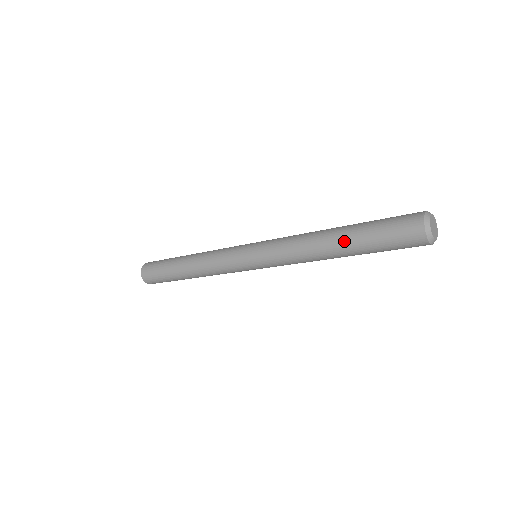
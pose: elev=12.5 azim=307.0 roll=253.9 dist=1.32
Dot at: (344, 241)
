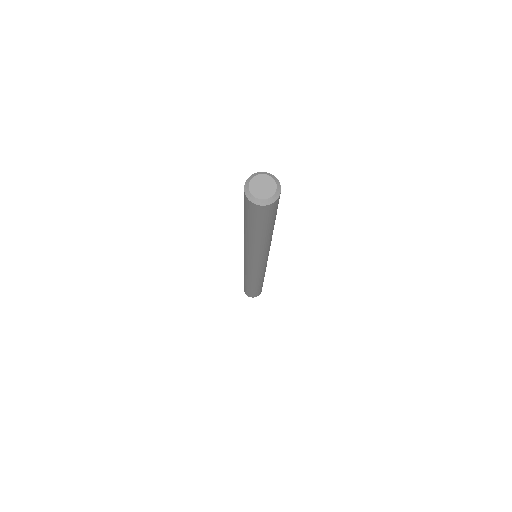
Dot at: occluded
